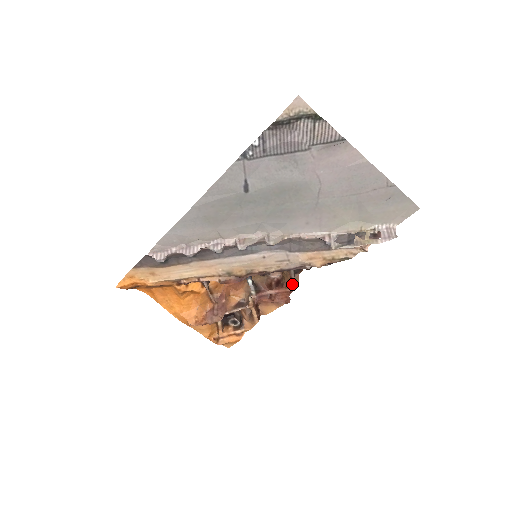
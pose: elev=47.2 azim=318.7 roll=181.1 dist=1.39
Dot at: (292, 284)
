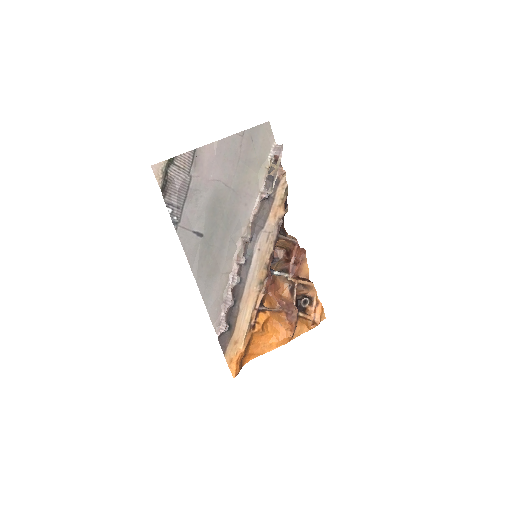
Dot at: (292, 242)
